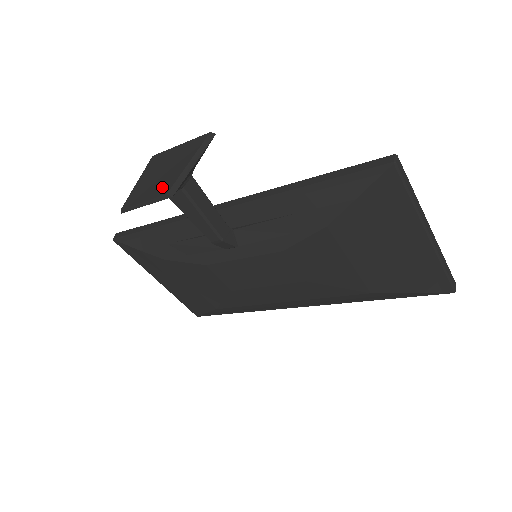
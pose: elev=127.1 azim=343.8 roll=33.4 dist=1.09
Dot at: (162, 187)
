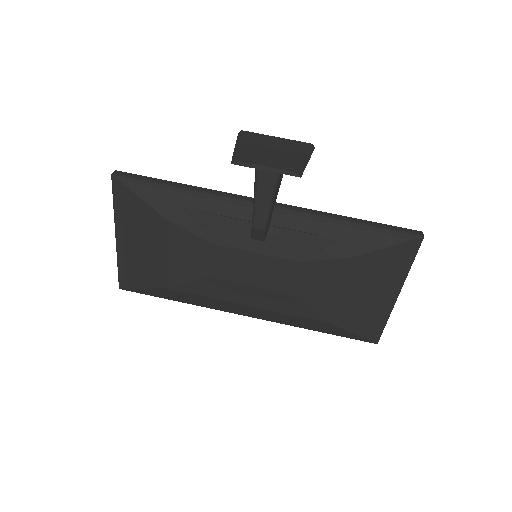
Dot at: (286, 164)
